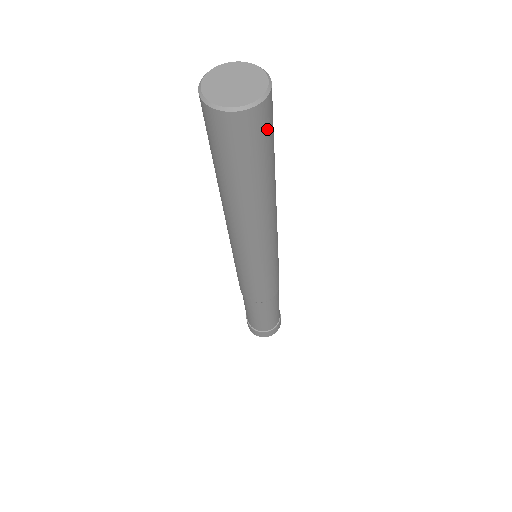
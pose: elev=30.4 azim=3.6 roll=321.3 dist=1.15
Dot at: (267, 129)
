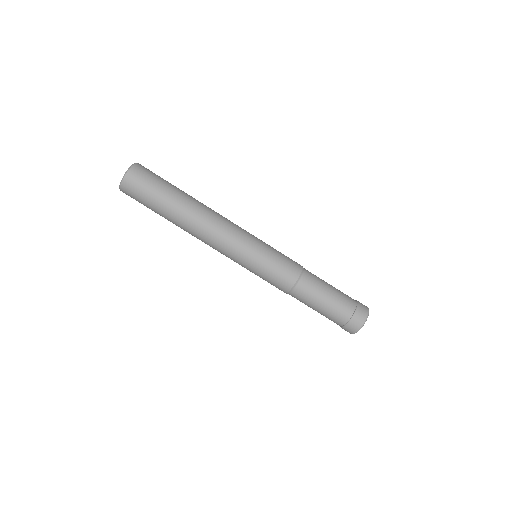
Dot at: (153, 173)
